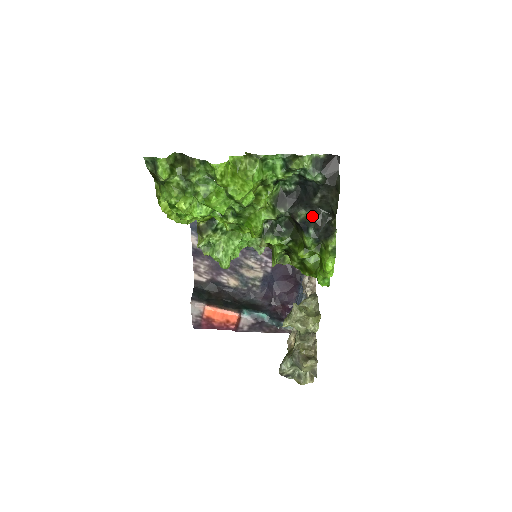
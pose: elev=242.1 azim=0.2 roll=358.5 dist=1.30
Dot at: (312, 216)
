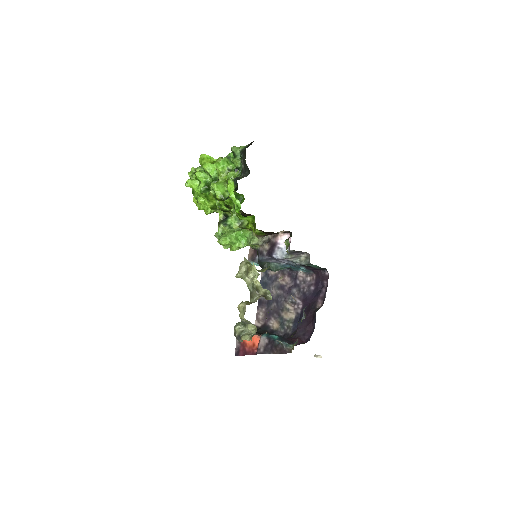
Dot at: occluded
